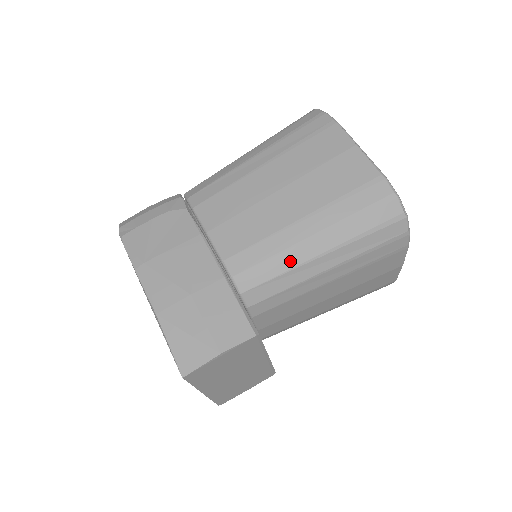
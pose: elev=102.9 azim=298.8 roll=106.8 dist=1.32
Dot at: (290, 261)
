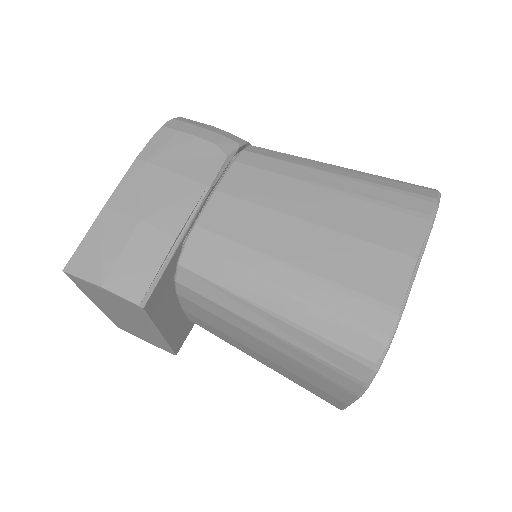
Dot at: (238, 285)
